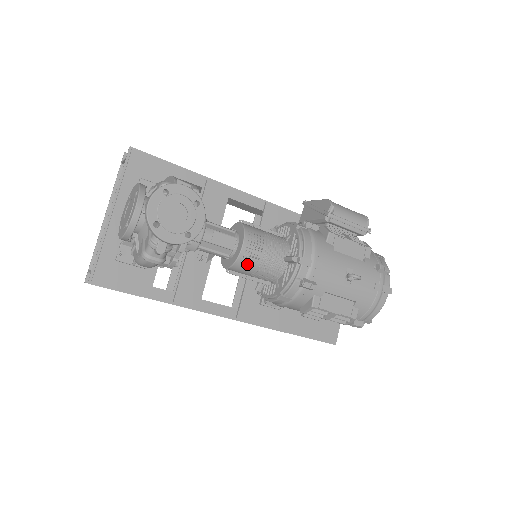
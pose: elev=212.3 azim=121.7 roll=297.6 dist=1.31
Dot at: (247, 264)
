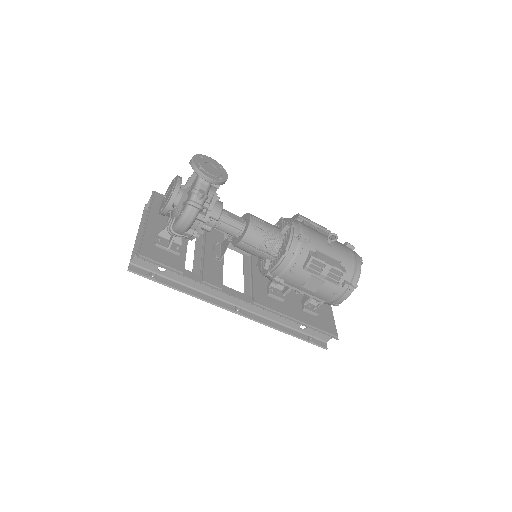
Dot at: (256, 231)
